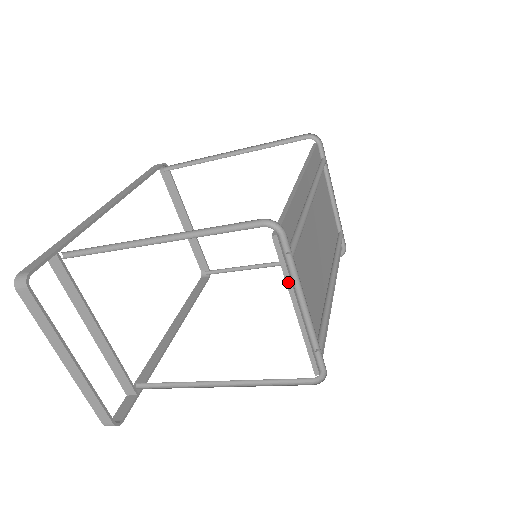
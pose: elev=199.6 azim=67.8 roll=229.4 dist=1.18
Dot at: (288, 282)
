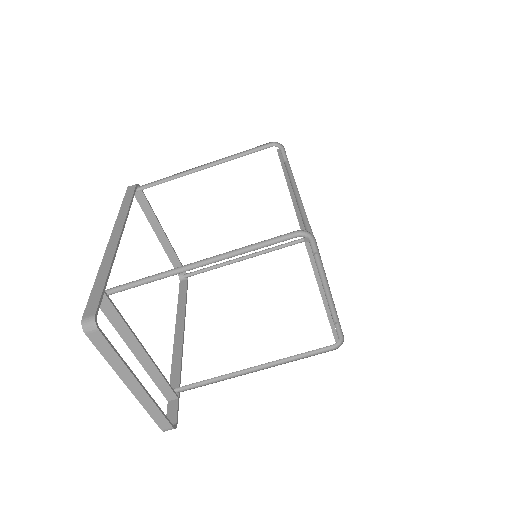
Dot at: (317, 276)
